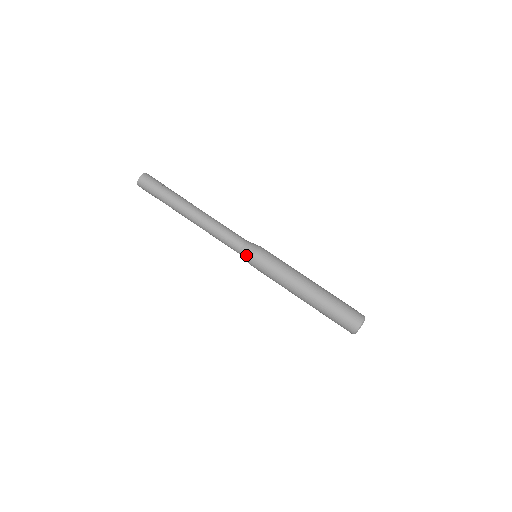
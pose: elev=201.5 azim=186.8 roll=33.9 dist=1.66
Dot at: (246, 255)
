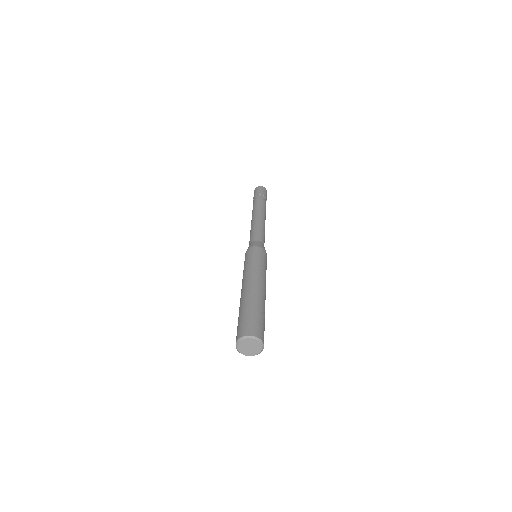
Dot at: (254, 244)
